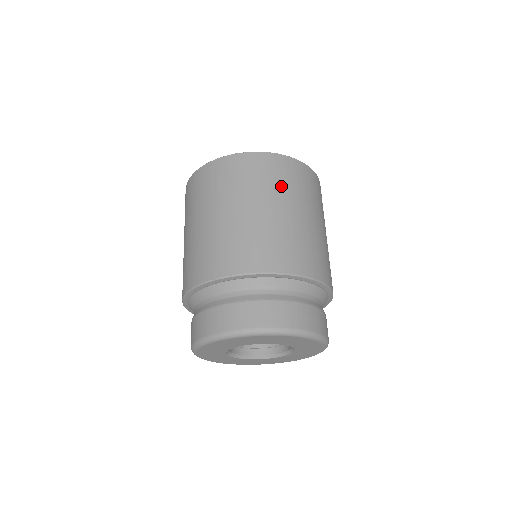
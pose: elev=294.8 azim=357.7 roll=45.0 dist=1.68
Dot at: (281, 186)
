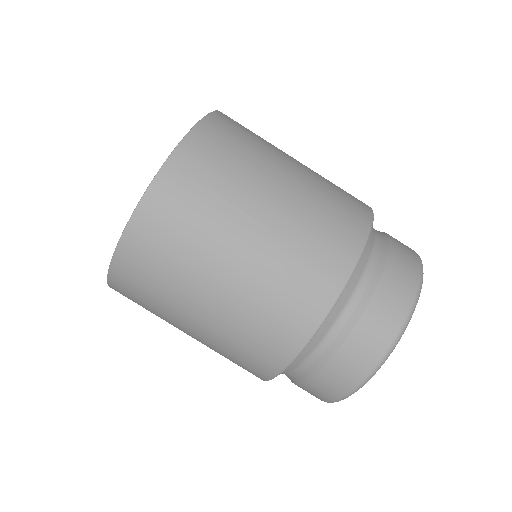
Dot at: (188, 249)
